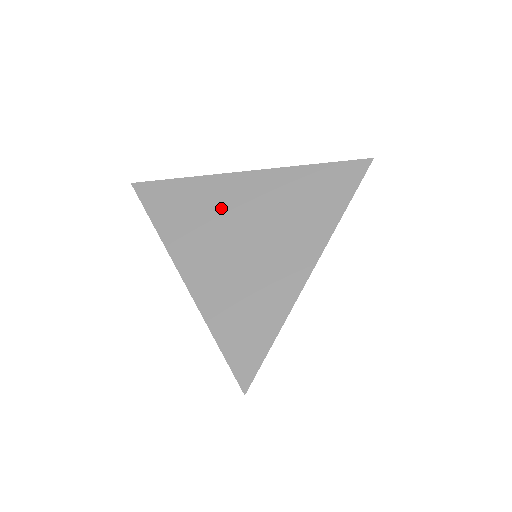
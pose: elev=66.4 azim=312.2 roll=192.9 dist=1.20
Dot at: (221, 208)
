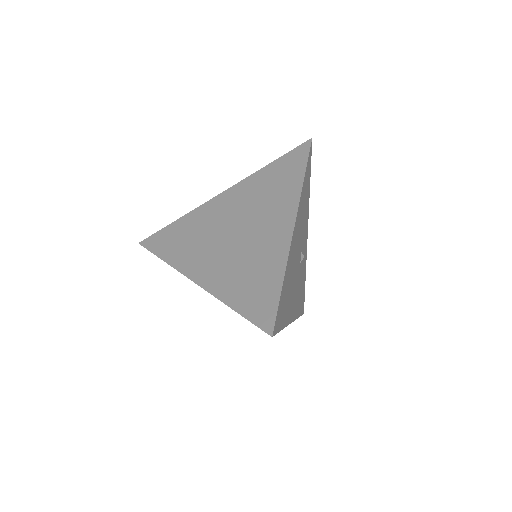
Dot at: (210, 224)
